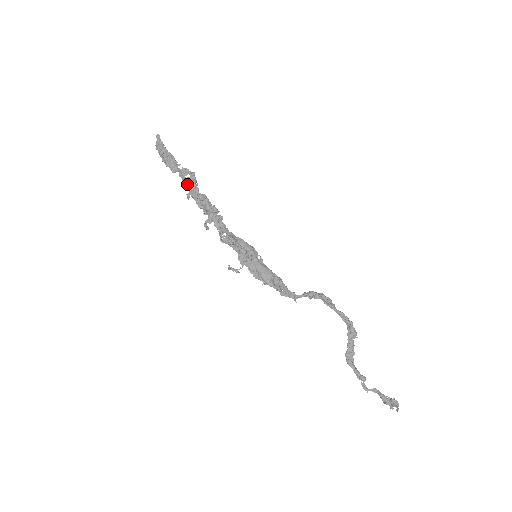
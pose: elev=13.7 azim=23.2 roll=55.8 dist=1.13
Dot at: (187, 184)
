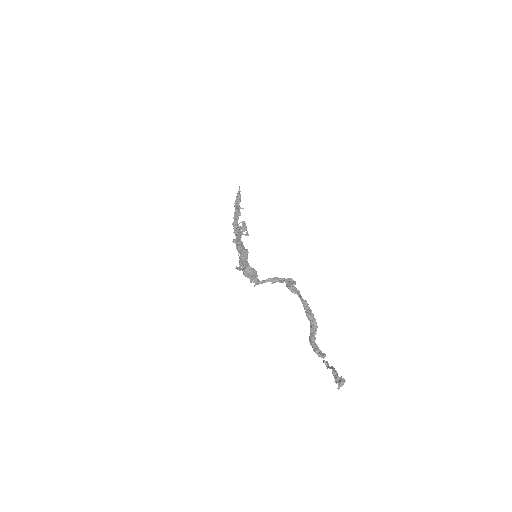
Dot at: occluded
